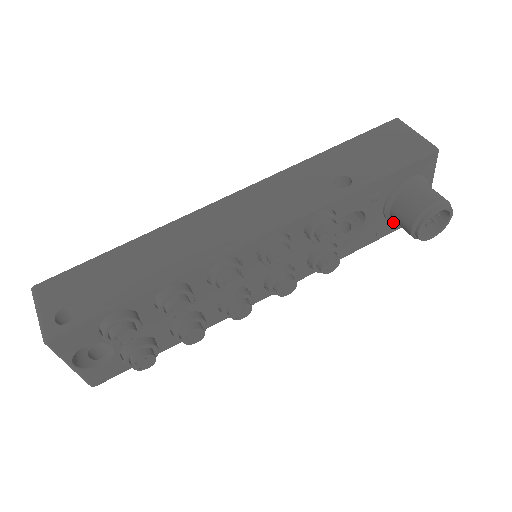
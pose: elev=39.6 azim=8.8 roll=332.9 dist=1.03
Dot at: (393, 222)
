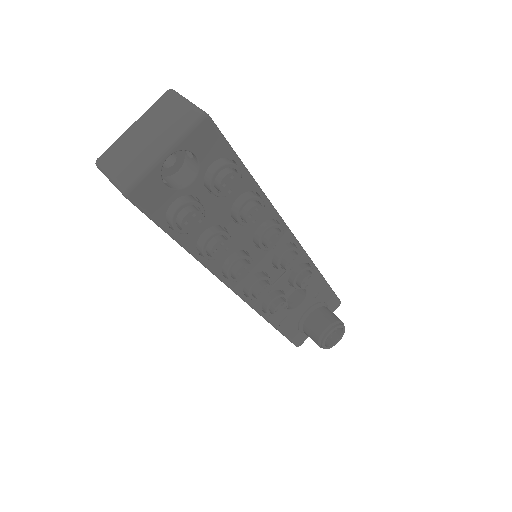
Dot at: (296, 328)
